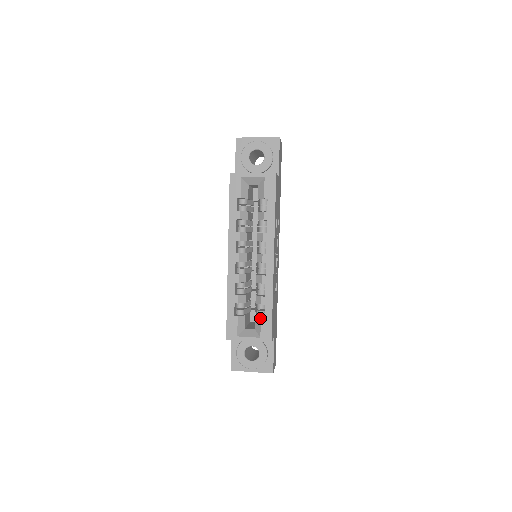
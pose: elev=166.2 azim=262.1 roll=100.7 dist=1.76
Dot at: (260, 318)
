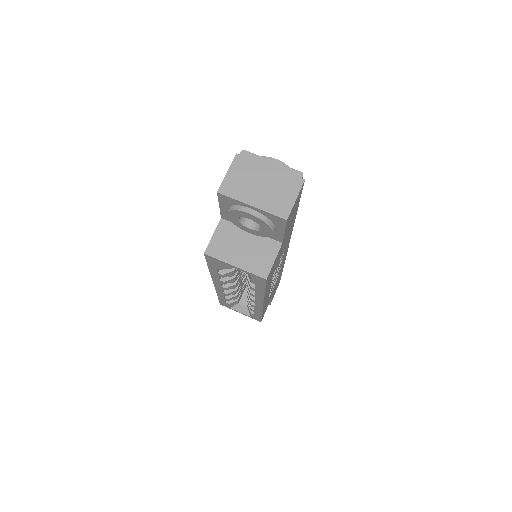
Dot at: occluded
